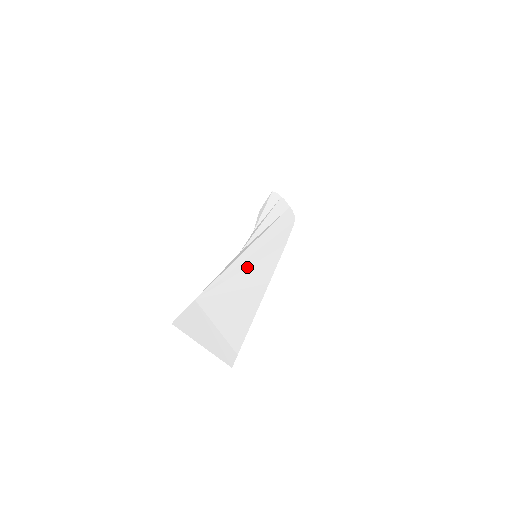
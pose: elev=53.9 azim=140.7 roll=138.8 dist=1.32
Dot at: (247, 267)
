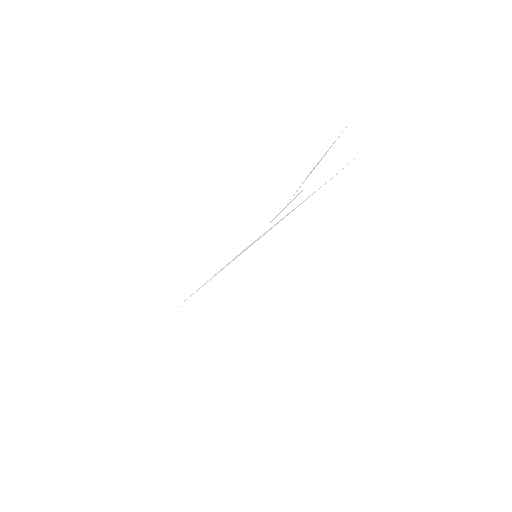
Dot at: (237, 273)
